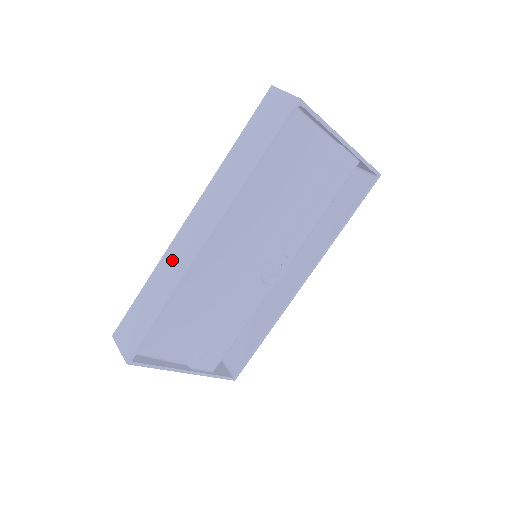
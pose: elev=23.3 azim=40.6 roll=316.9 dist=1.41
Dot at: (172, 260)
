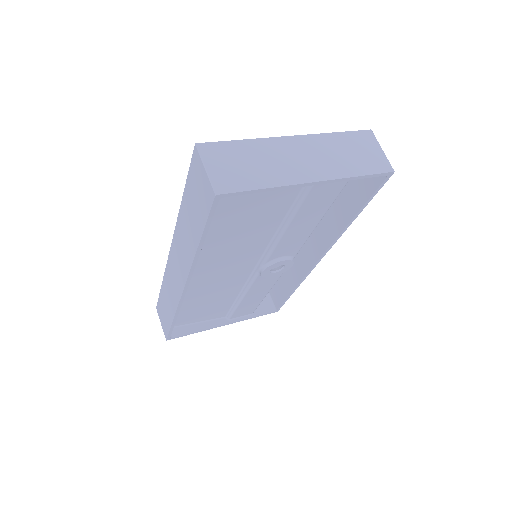
Dot at: (170, 283)
